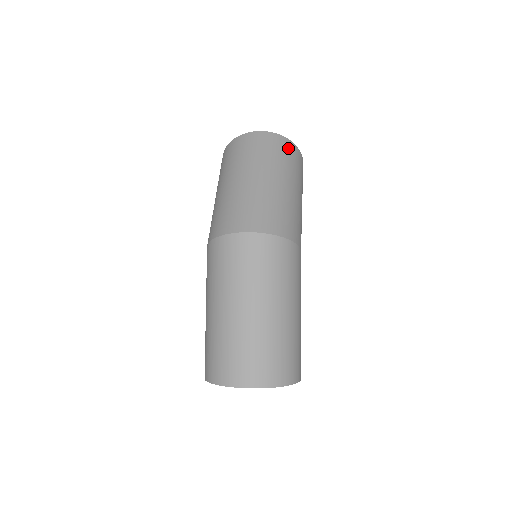
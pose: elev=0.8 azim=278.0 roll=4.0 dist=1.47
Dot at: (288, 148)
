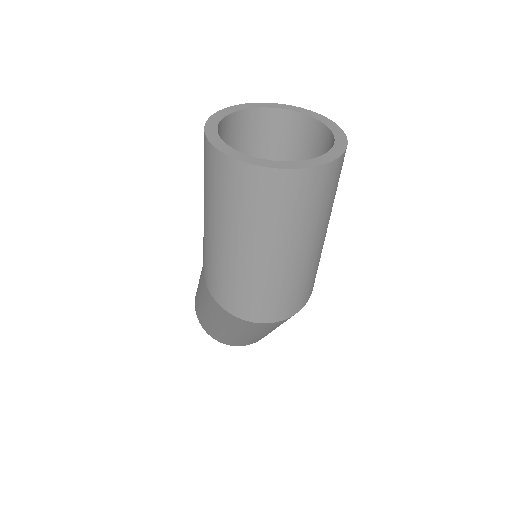
Dot at: (336, 176)
